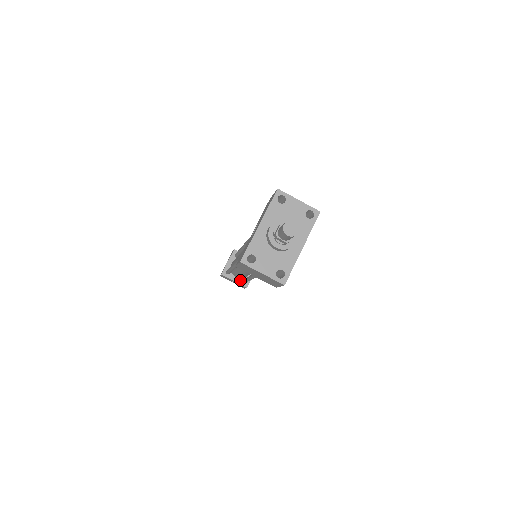
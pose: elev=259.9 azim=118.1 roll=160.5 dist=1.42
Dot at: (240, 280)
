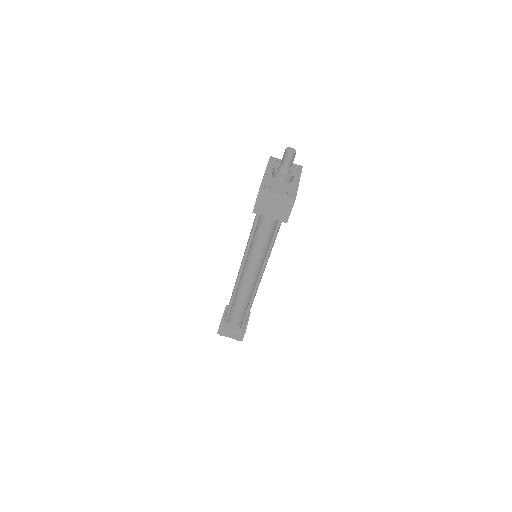
Dot at: (238, 327)
